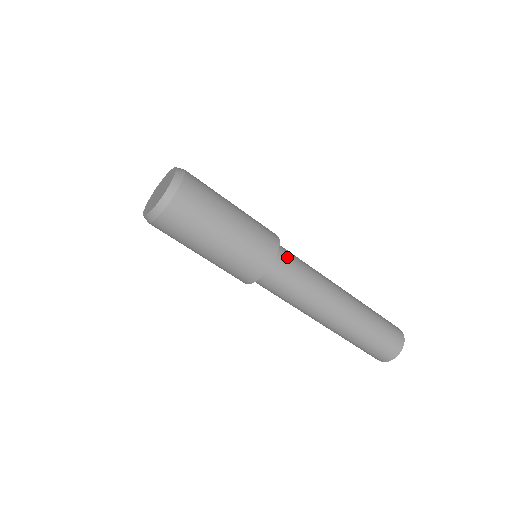
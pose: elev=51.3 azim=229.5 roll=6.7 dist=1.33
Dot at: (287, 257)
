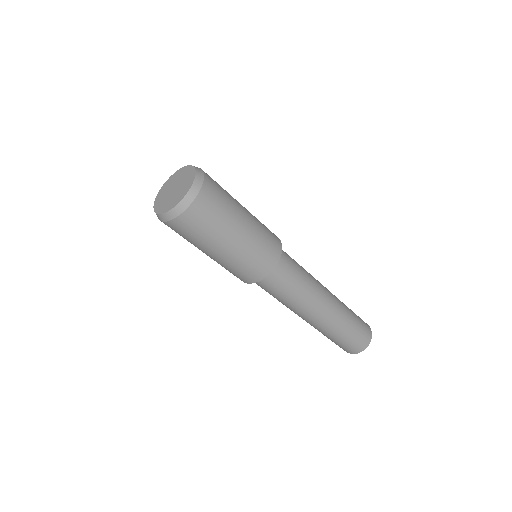
Dot at: (281, 274)
